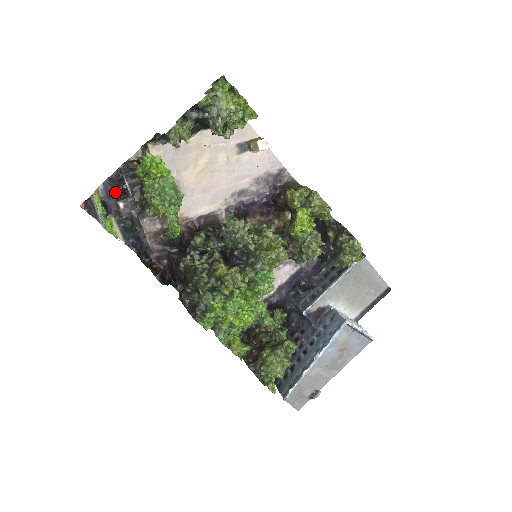
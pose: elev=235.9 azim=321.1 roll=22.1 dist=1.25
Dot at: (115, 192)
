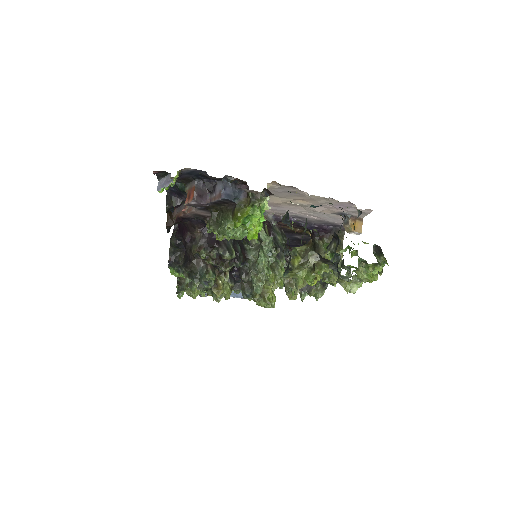
Dot at: (199, 175)
